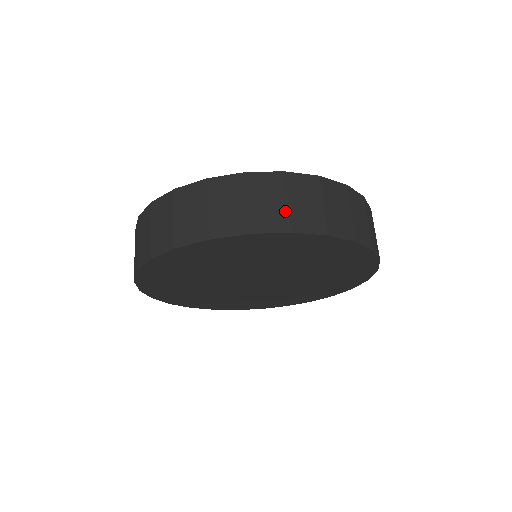
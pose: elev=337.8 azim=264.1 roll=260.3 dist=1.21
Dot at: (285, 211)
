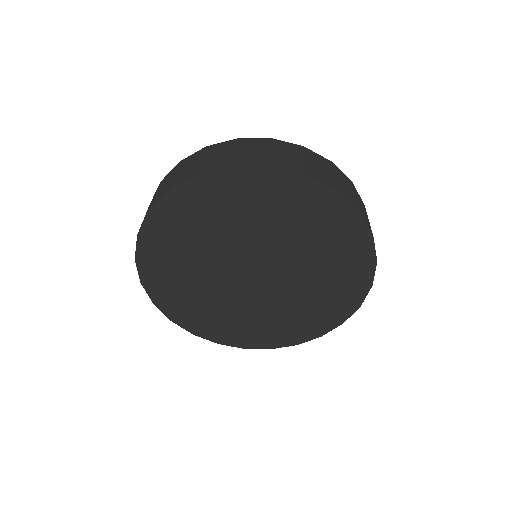
Dot at: (268, 155)
